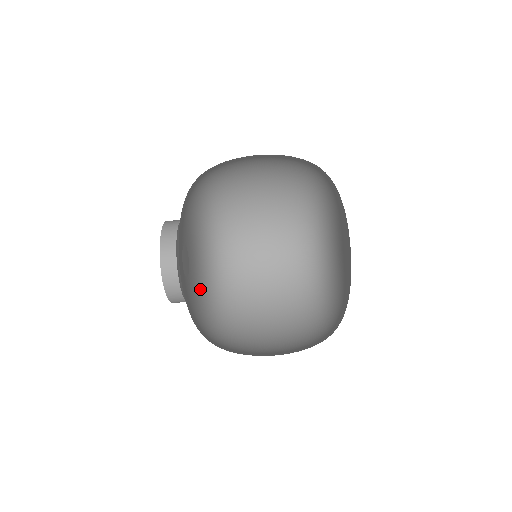
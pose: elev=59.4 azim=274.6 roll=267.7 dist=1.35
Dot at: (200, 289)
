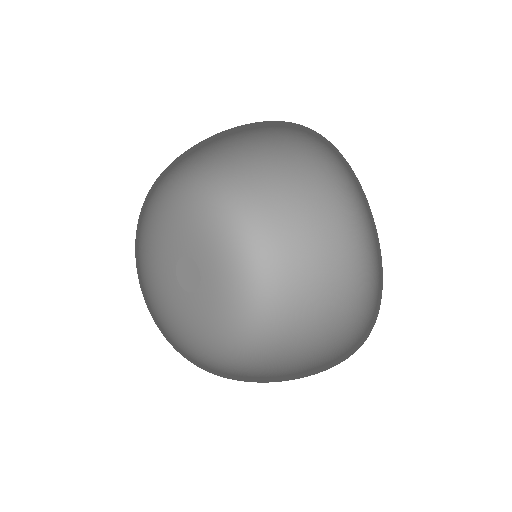
Dot at: (228, 271)
